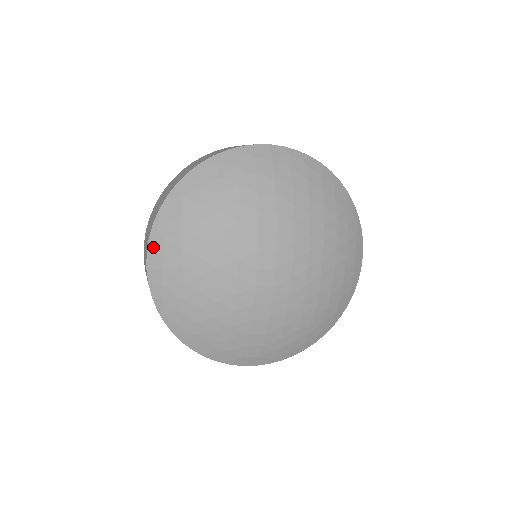
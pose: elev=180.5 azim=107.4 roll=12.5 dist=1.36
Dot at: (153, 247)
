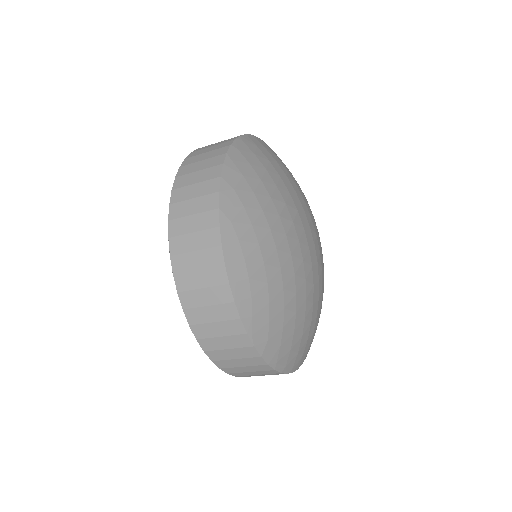
Dot at: (230, 254)
